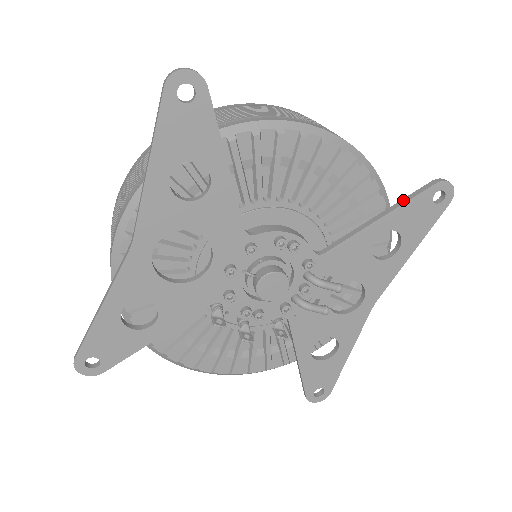
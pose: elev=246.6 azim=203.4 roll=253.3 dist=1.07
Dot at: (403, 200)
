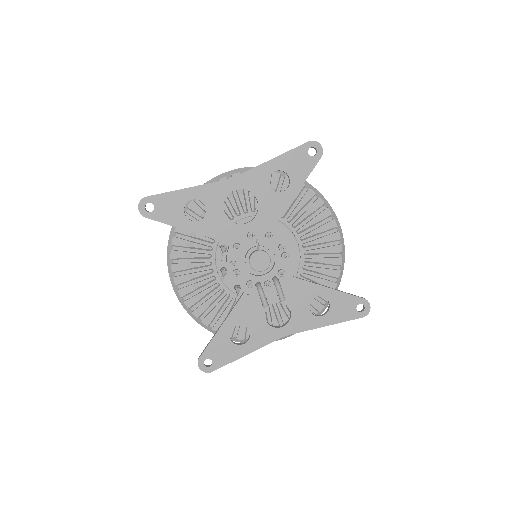
Dot at: (345, 292)
